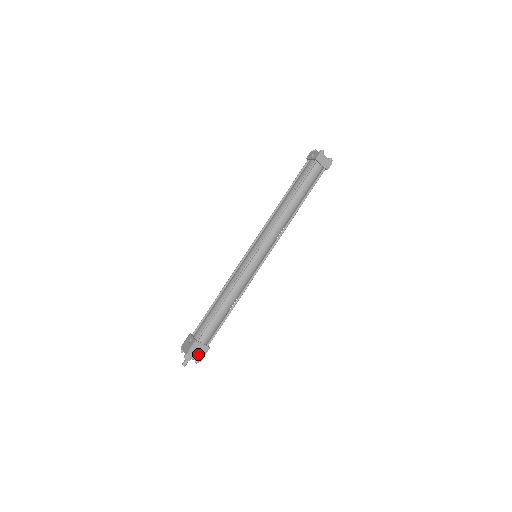
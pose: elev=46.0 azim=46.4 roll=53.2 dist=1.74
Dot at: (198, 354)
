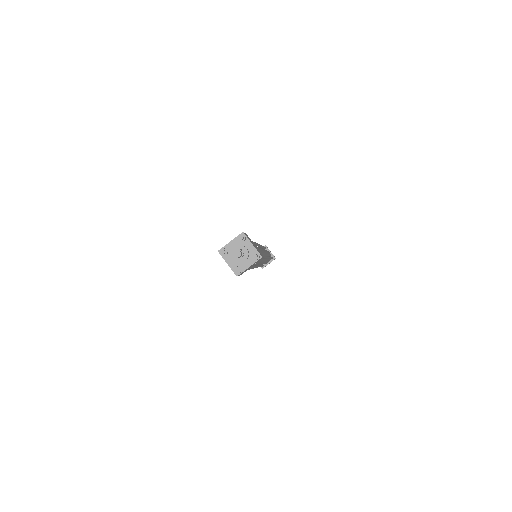
Dot at: (255, 247)
